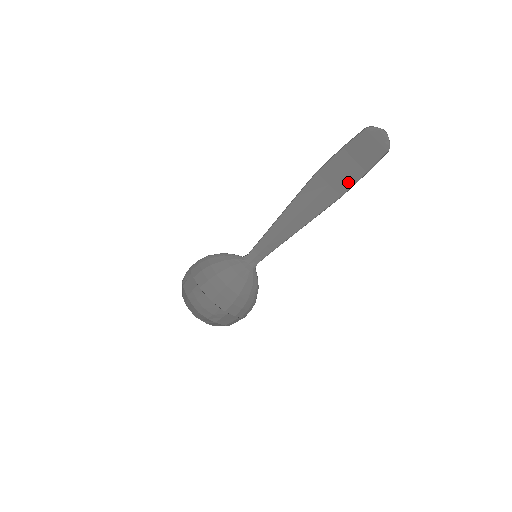
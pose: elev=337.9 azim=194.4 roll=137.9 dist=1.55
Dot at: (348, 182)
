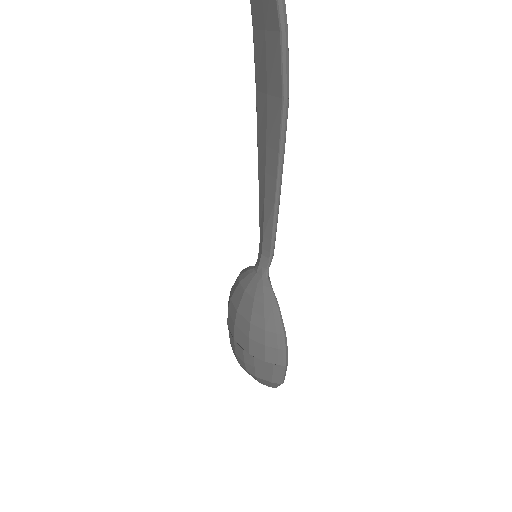
Dot at: (276, 70)
